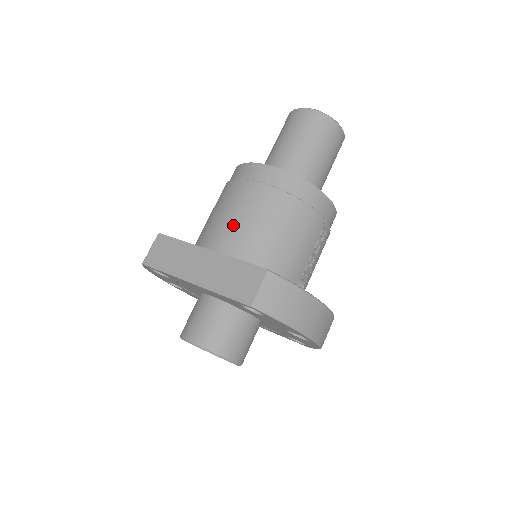
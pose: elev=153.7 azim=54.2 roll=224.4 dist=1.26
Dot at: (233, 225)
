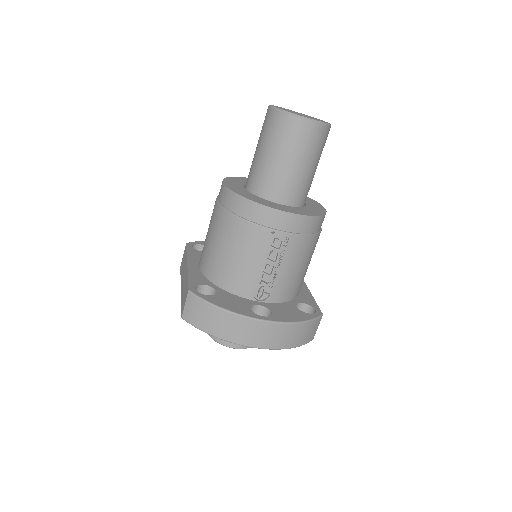
Dot at: (206, 241)
